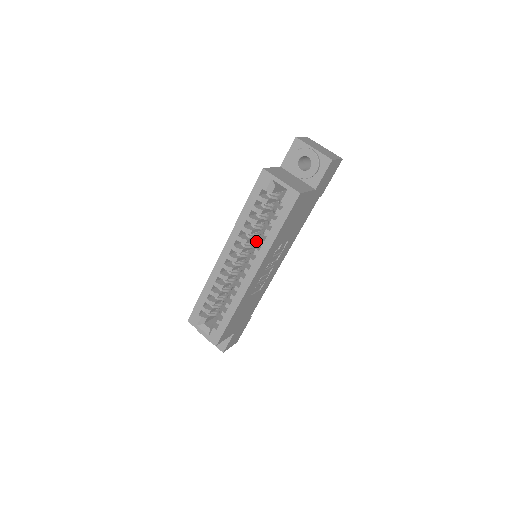
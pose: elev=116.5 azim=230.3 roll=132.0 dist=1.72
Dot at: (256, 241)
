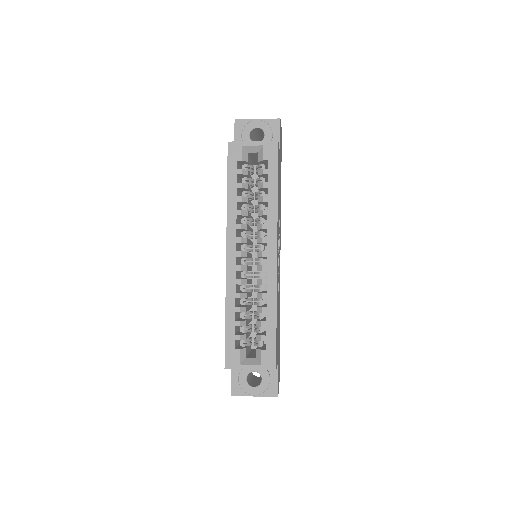
Dot at: occluded
